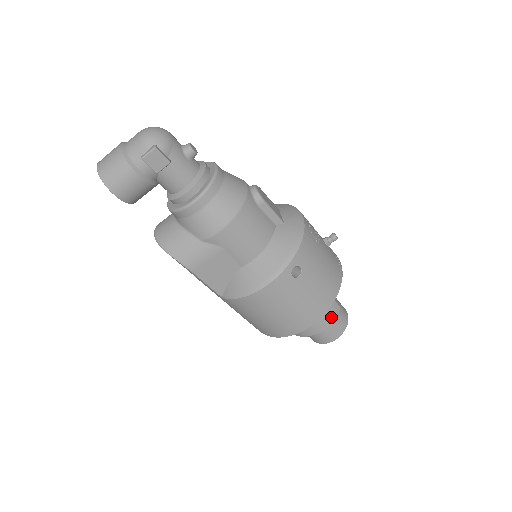
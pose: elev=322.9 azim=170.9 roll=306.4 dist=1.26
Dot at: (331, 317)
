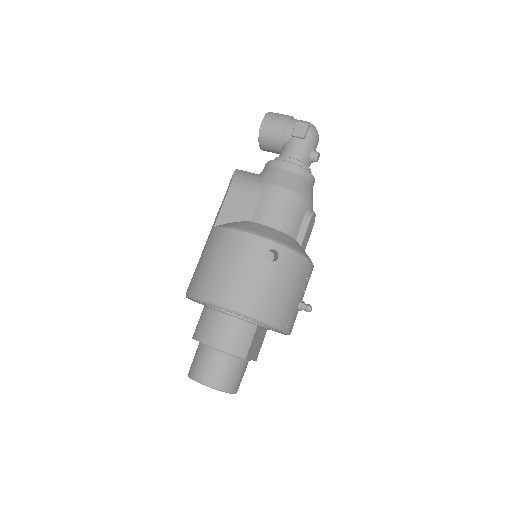
Dot at: (233, 348)
